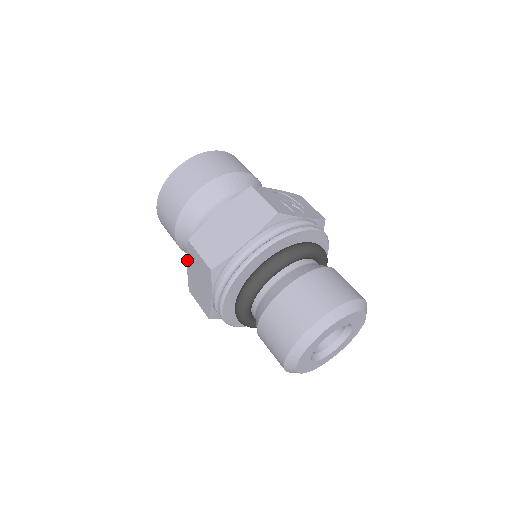
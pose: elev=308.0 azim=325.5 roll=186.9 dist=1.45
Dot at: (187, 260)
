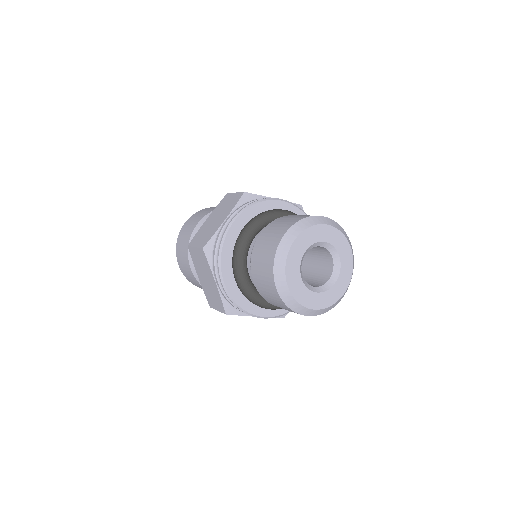
Dot at: (196, 270)
